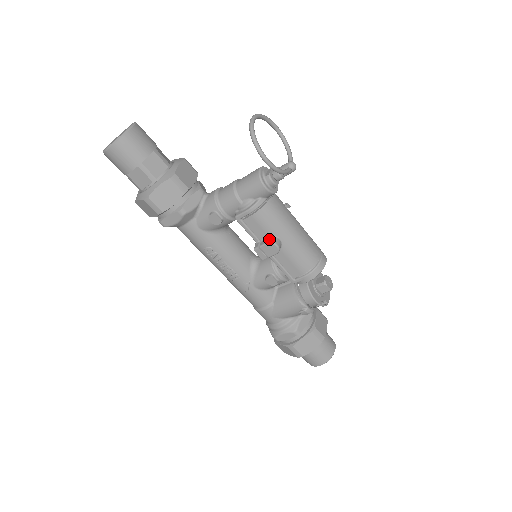
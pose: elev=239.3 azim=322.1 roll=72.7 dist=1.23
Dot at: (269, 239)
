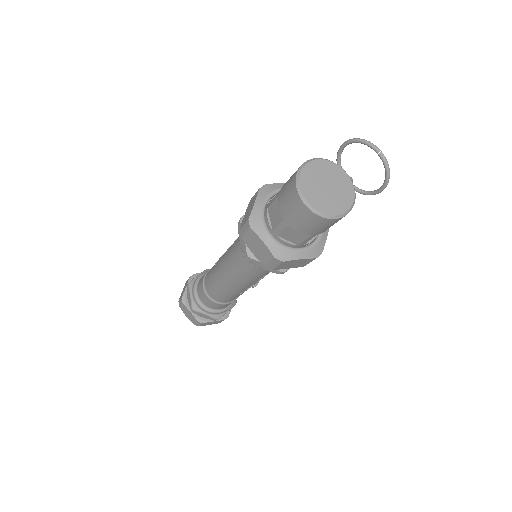
Dot at: occluded
